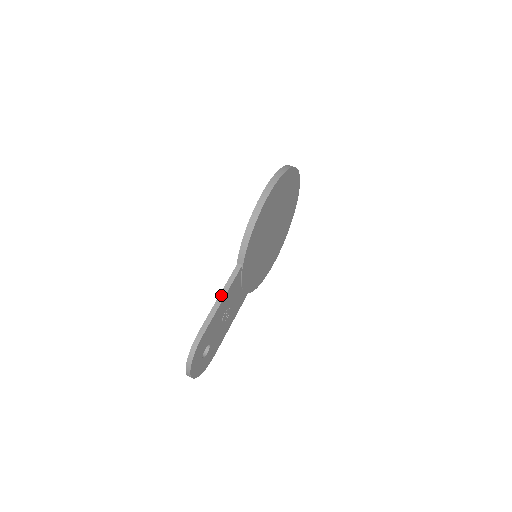
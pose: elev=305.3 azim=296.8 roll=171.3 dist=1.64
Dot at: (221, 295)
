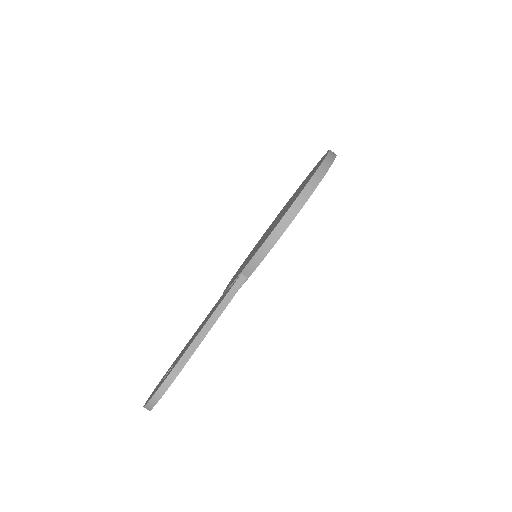
Dot at: (214, 316)
